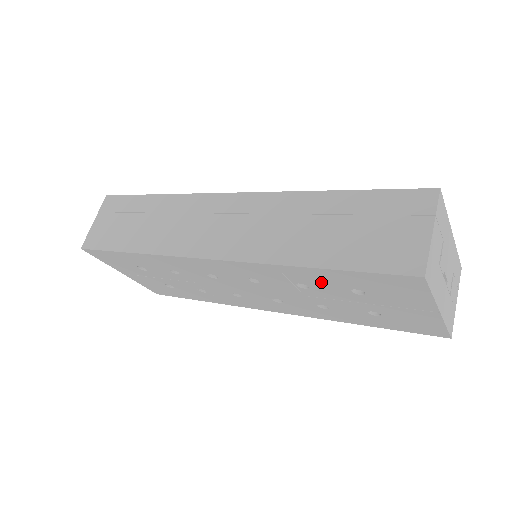
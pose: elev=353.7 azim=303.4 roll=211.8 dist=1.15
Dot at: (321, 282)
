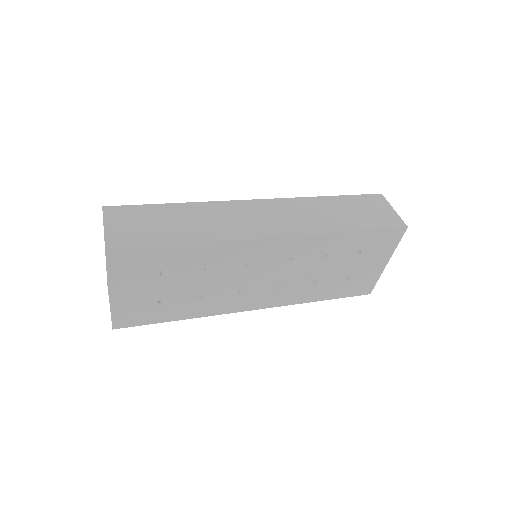
Dot at: (343, 248)
